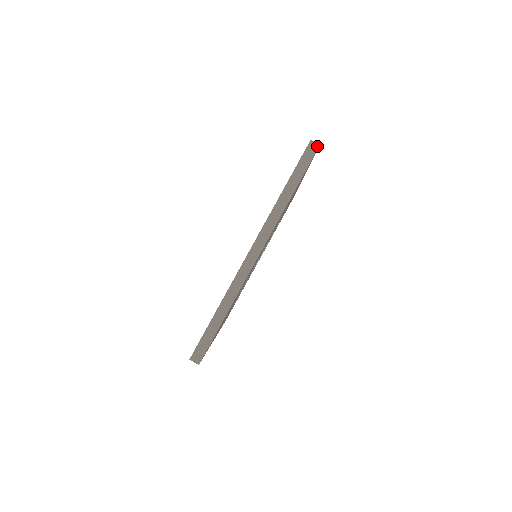
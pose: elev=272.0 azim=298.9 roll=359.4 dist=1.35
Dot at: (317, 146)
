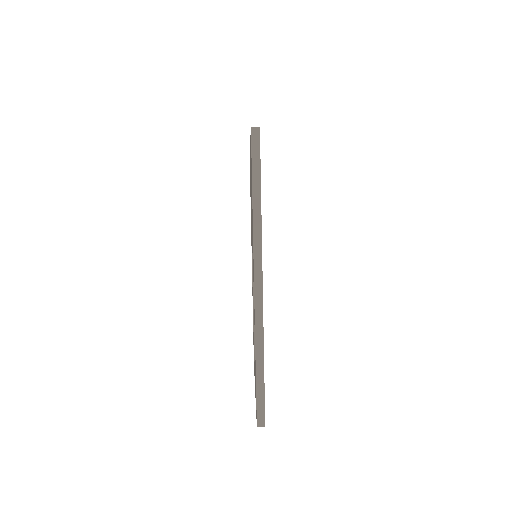
Dot at: occluded
